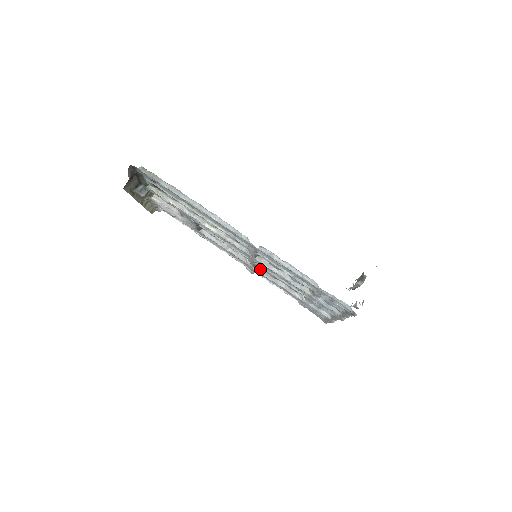
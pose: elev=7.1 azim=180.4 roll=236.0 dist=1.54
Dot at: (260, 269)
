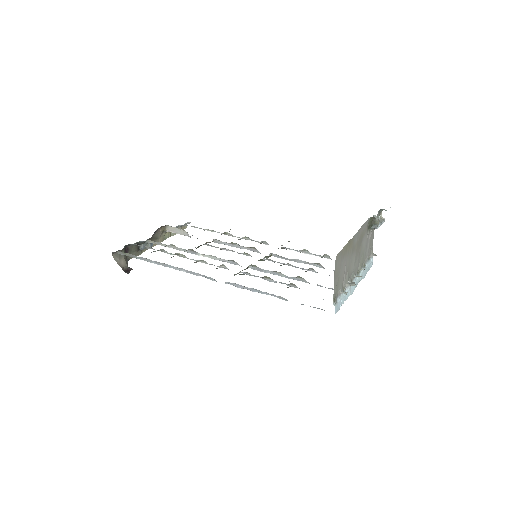
Dot at: (275, 255)
